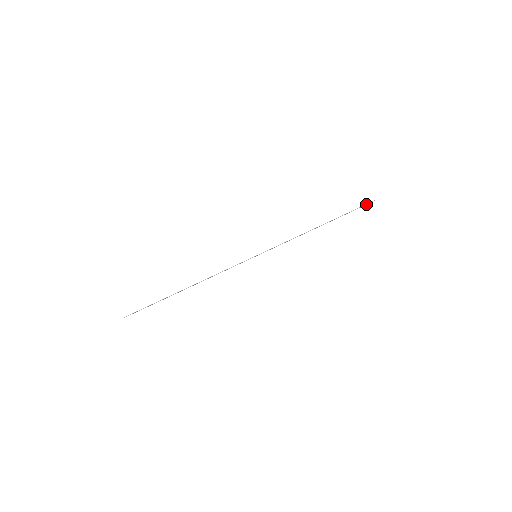
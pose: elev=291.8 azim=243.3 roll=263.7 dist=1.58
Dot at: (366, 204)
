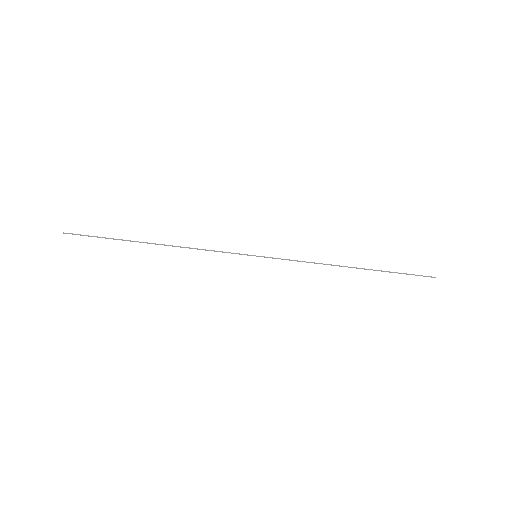
Dot at: occluded
